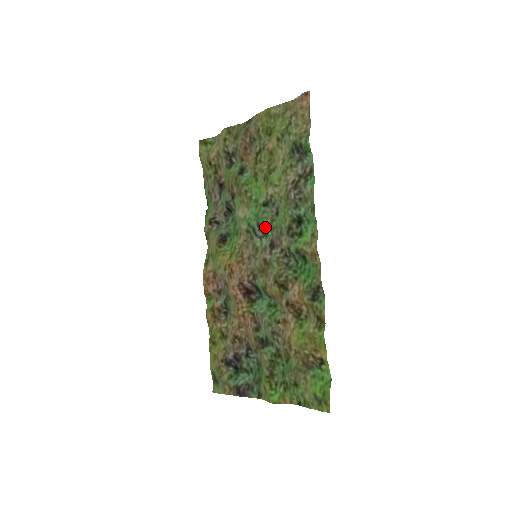
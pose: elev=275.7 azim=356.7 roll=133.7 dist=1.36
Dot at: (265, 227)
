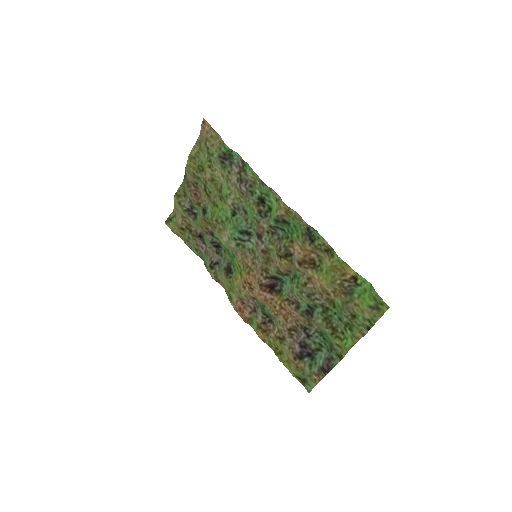
Dot at: (245, 229)
